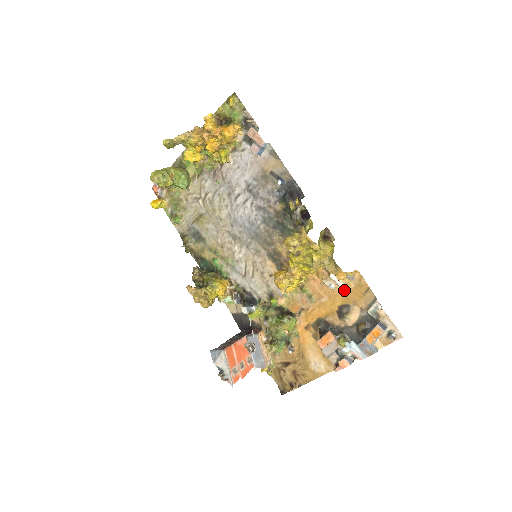
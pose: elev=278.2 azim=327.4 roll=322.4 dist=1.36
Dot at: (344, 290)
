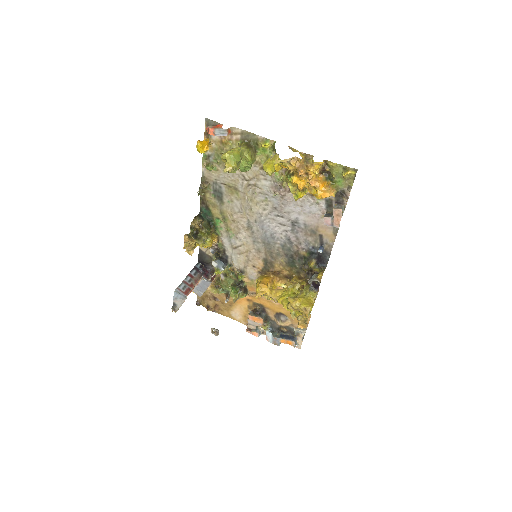
Dot at: occluded
